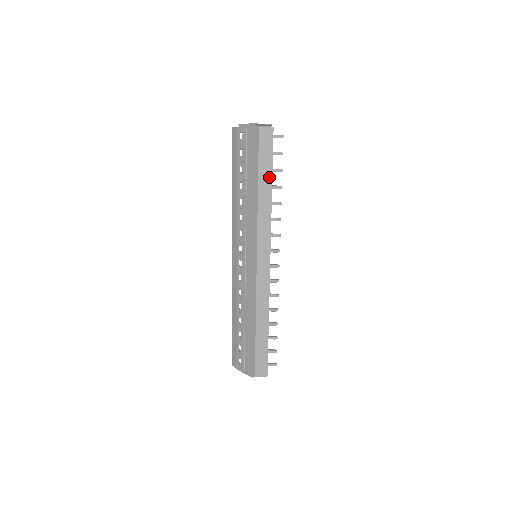
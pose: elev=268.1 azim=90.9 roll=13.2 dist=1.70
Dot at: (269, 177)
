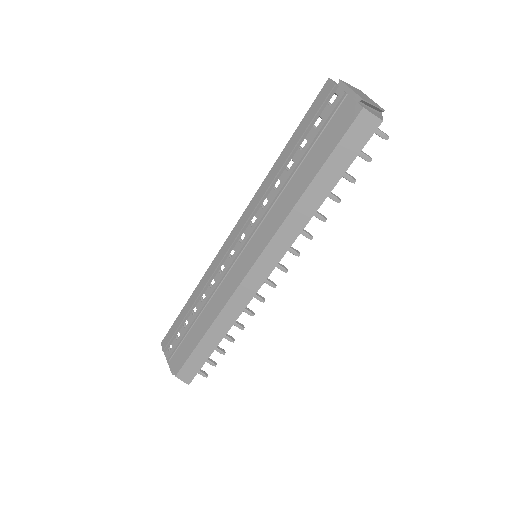
Dot at: (332, 182)
